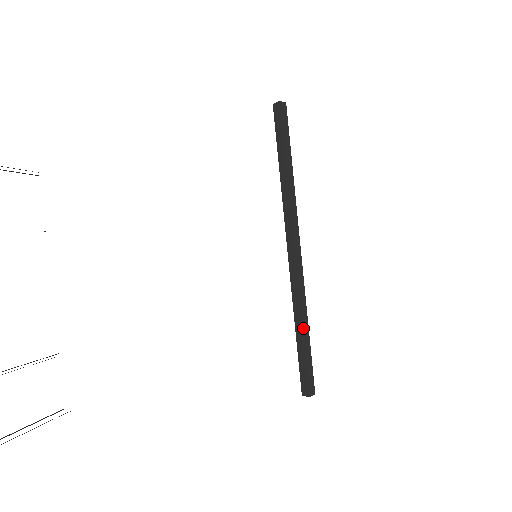
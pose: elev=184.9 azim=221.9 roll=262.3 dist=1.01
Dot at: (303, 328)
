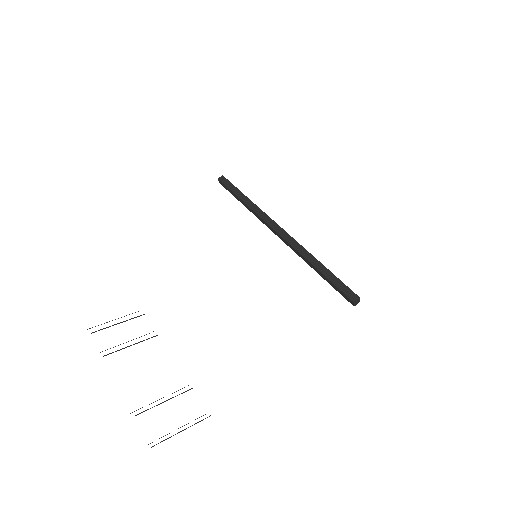
Dot at: (315, 266)
